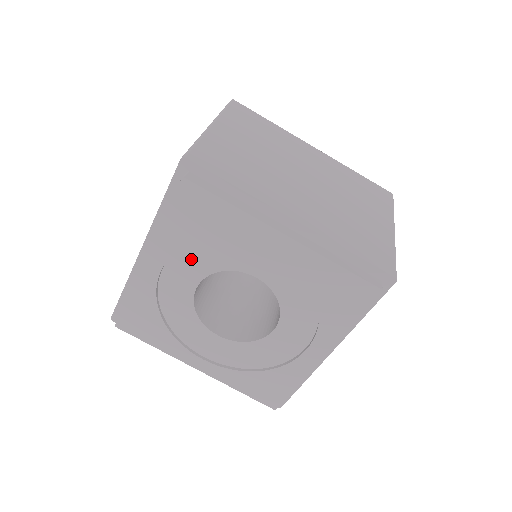
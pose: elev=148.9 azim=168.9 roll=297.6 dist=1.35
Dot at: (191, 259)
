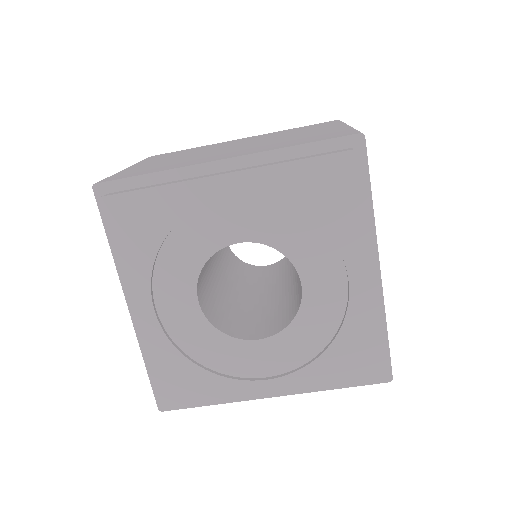
Dot at: (170, 275)
